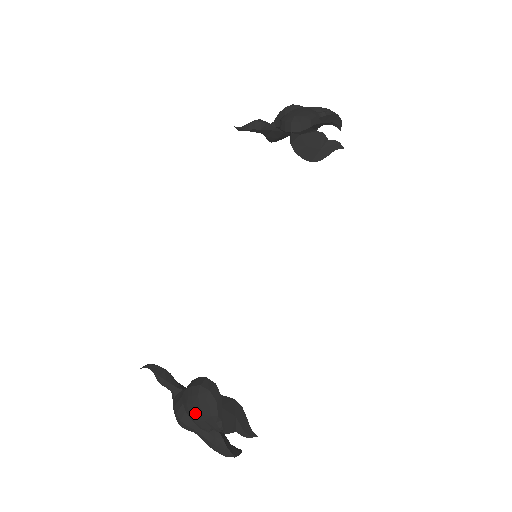
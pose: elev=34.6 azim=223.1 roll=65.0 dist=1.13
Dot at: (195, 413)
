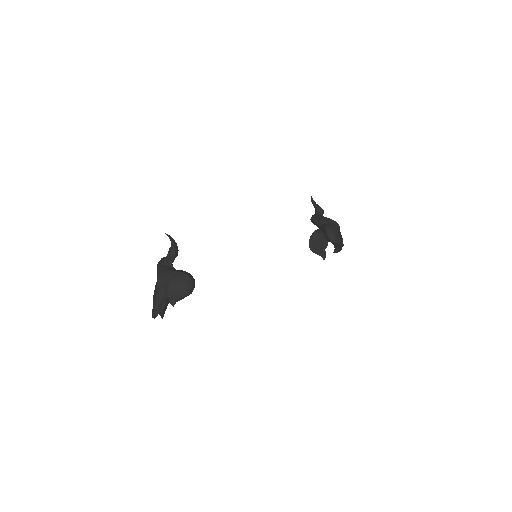
Dot at: (174, 286)
